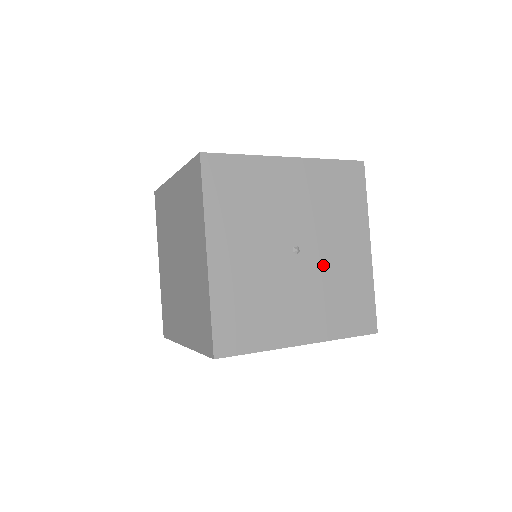
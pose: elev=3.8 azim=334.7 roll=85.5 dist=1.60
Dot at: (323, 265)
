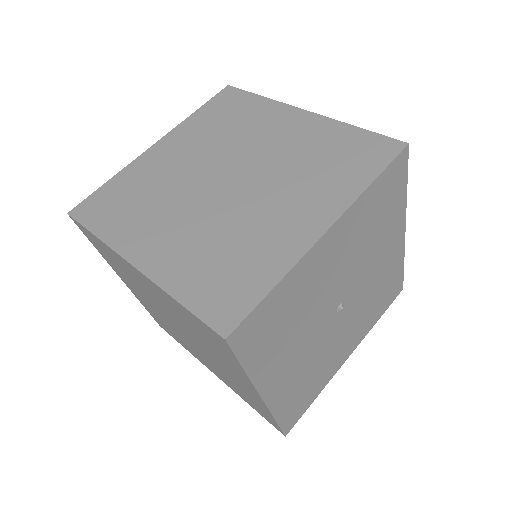
Dot at: (363, 291)
